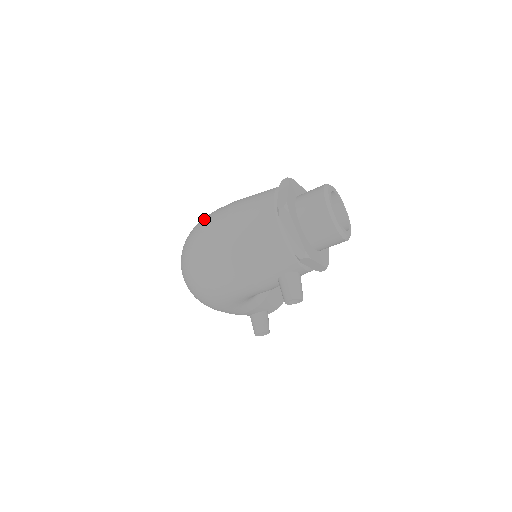
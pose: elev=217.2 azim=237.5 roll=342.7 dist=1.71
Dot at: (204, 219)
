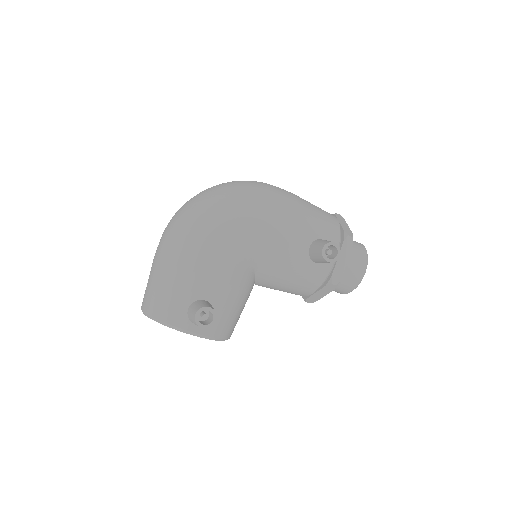
Dot at: occluded
